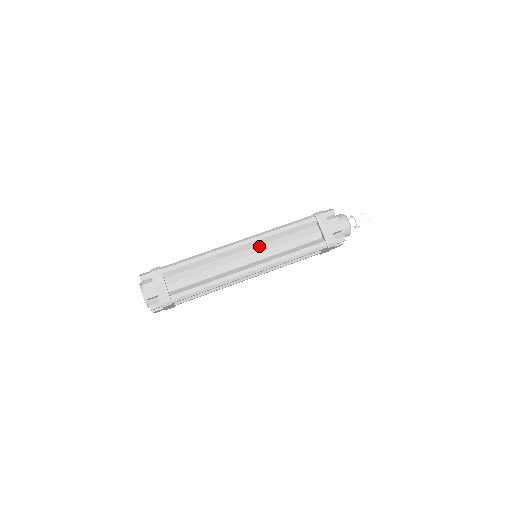
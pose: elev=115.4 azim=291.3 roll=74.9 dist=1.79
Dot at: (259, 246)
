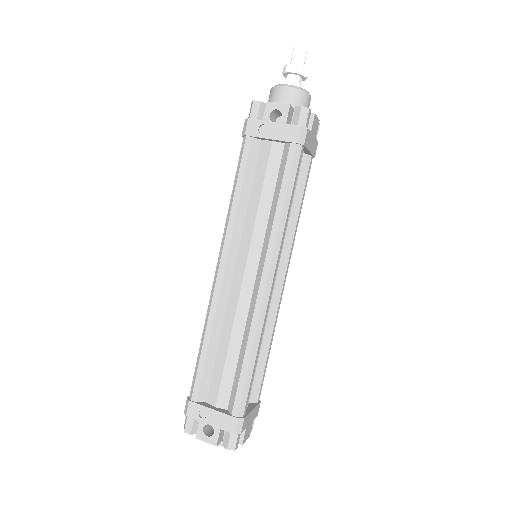
Dot at: occluded
